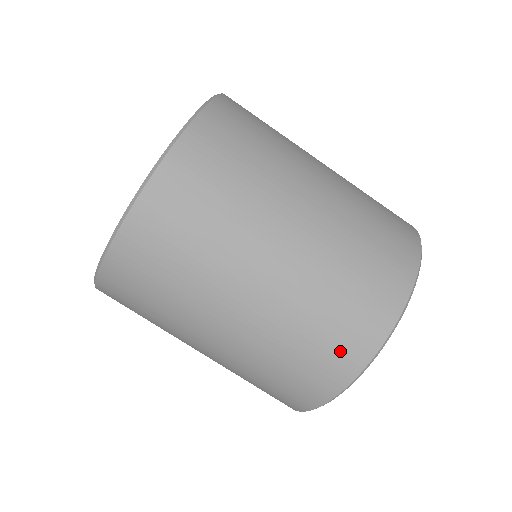
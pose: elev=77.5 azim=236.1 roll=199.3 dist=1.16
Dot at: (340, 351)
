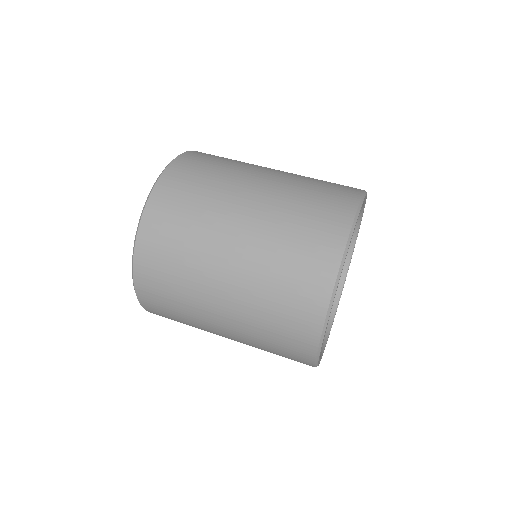
Dot at: (324, 231)
